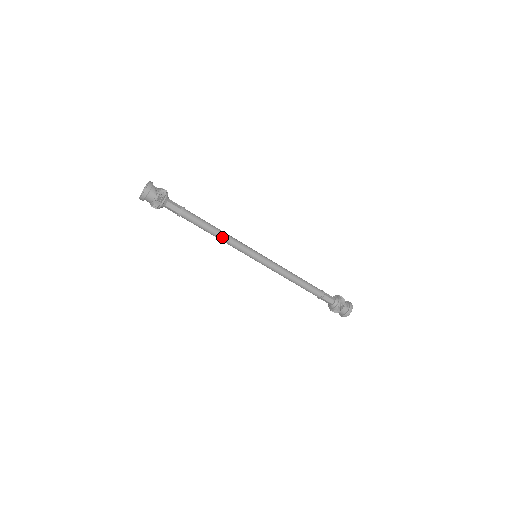
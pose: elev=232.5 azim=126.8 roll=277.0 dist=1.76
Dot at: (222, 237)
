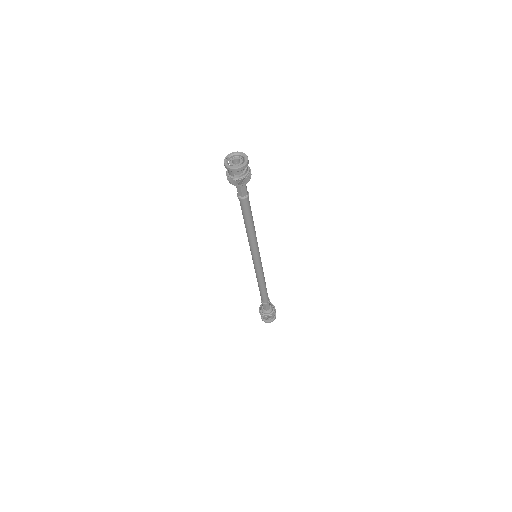
Dot at: (248, 232)
